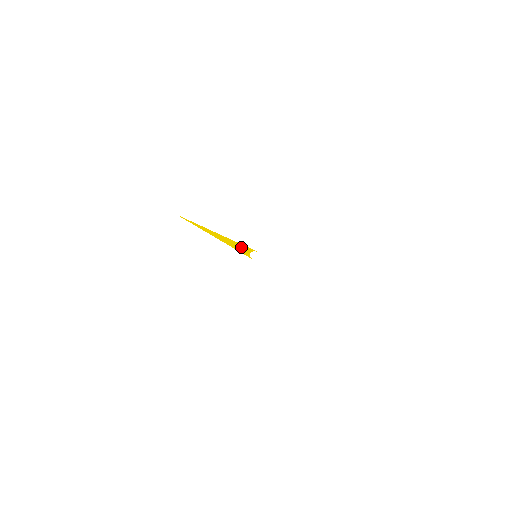
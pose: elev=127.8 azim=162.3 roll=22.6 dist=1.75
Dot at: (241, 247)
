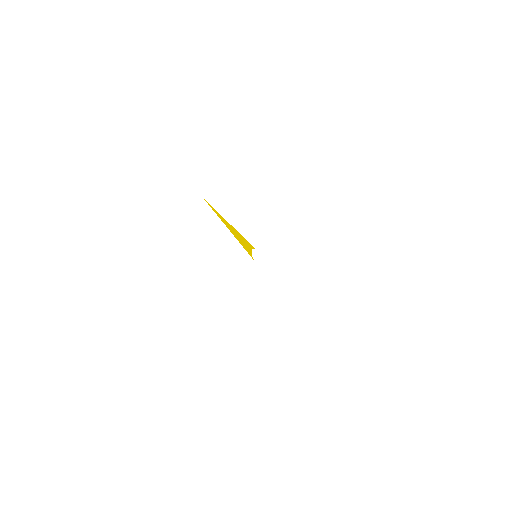
Dot at: (245, 242)
